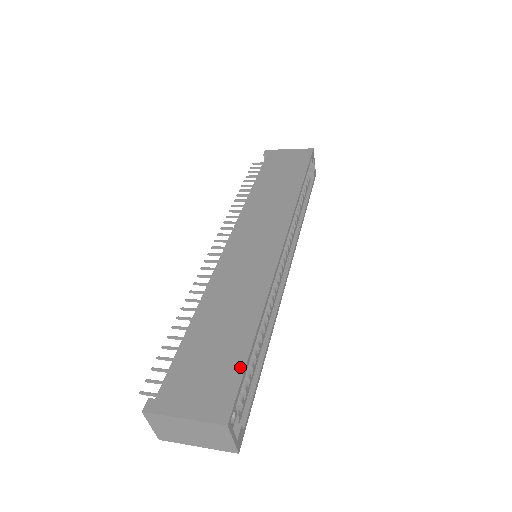
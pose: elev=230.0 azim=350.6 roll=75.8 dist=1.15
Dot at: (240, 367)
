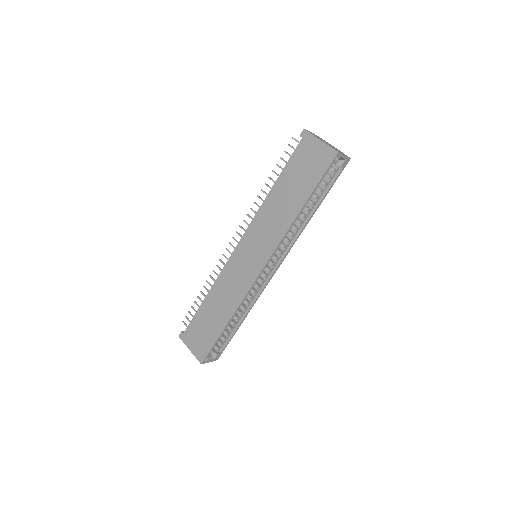
Dot at: (213, 342)
